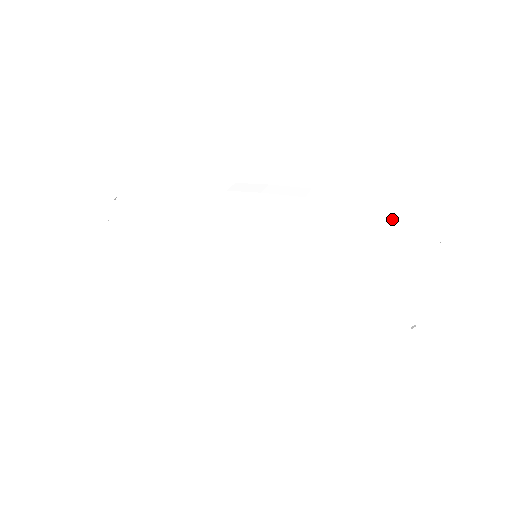
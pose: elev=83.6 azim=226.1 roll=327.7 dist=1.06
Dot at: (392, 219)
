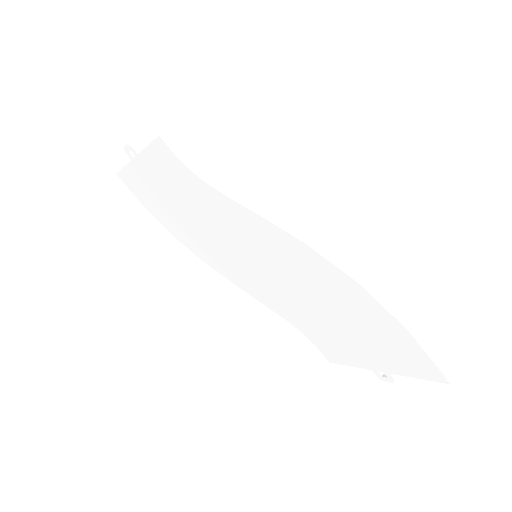
Dot at: (389, 295)
